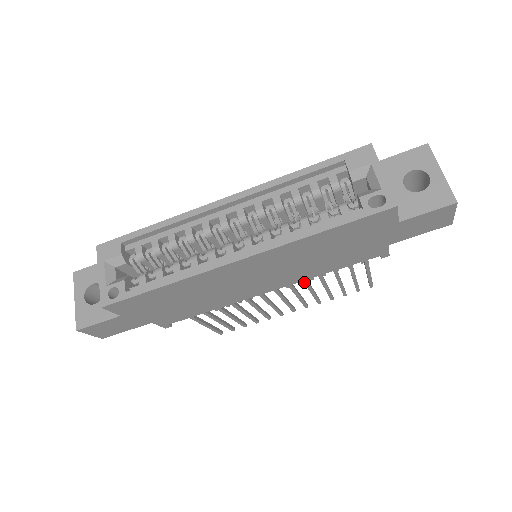
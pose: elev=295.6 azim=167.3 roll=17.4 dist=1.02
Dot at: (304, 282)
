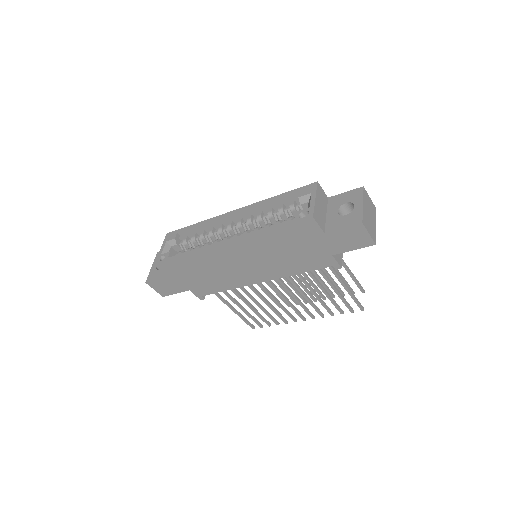
Dot at: (294, 286)
